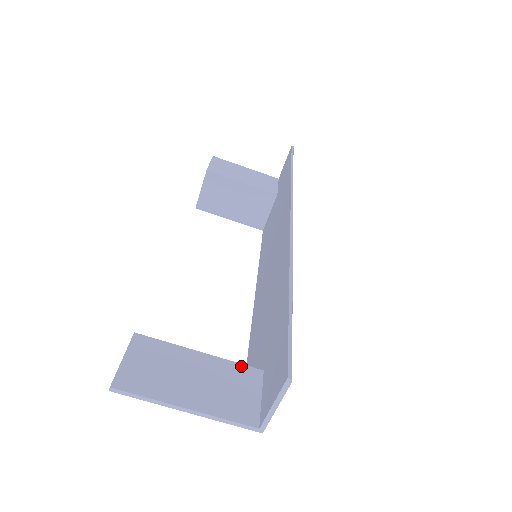
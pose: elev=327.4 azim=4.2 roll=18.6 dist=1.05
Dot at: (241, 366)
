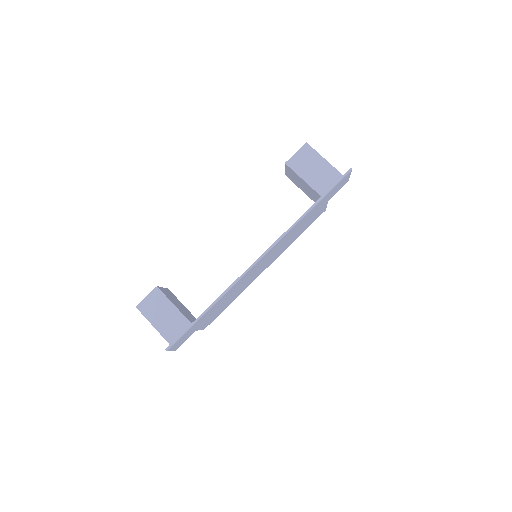
Dot at: (187, 321)
